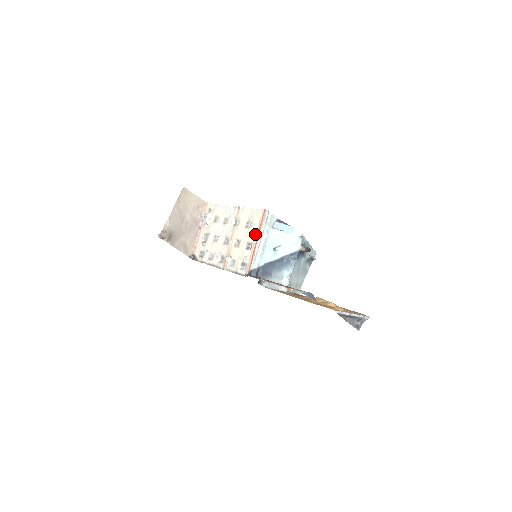
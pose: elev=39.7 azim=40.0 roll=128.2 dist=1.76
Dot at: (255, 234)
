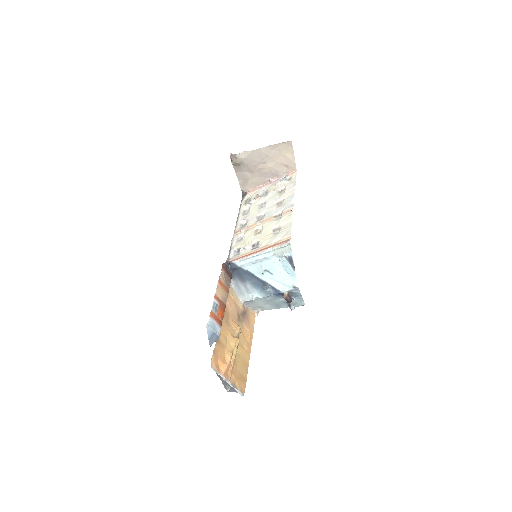
Dot at: (266, 244)
